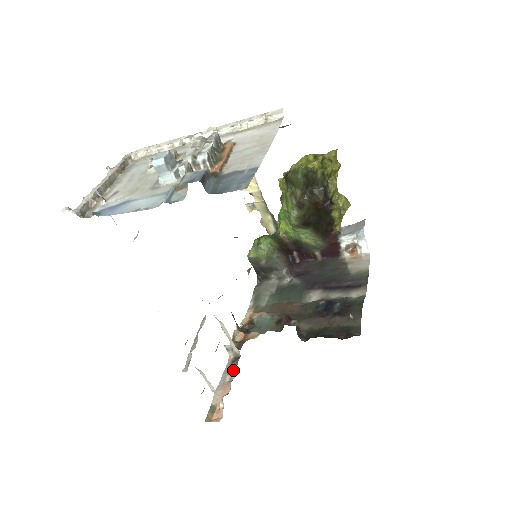
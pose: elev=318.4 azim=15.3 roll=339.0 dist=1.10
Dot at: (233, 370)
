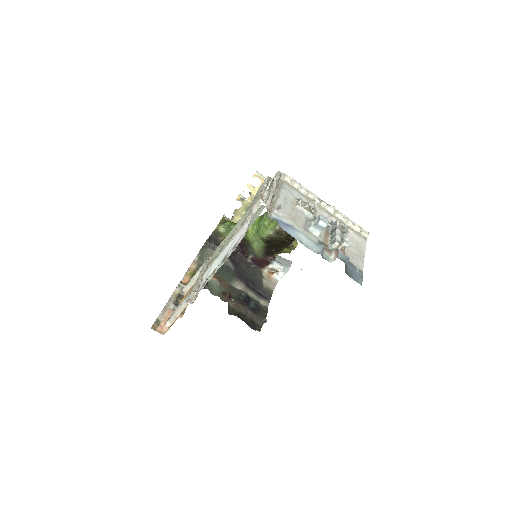
Dot at: (175, 302)
